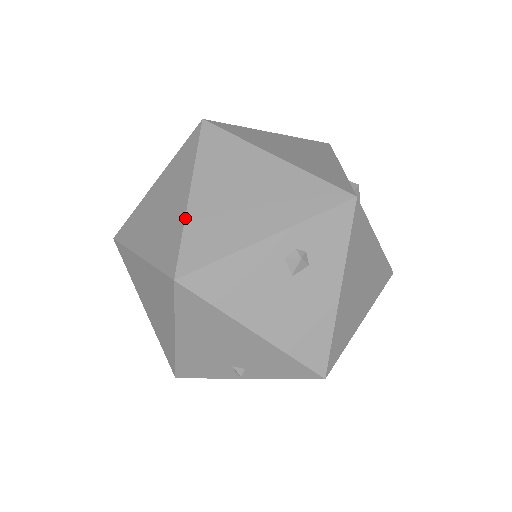
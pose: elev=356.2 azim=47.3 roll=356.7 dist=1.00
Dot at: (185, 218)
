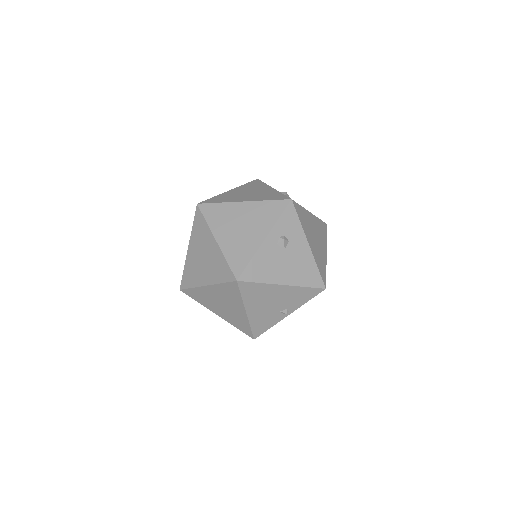
Dot at: (222, 253)
